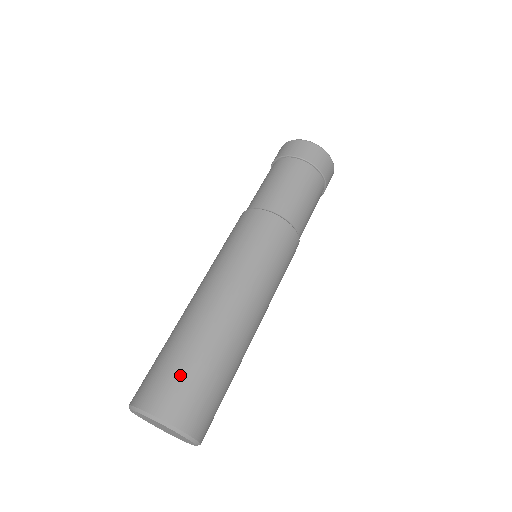
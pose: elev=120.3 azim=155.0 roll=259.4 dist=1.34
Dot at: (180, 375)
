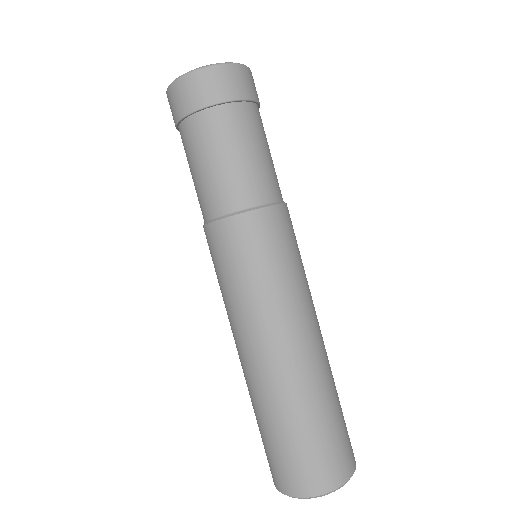
Dot at: (300, 451)
